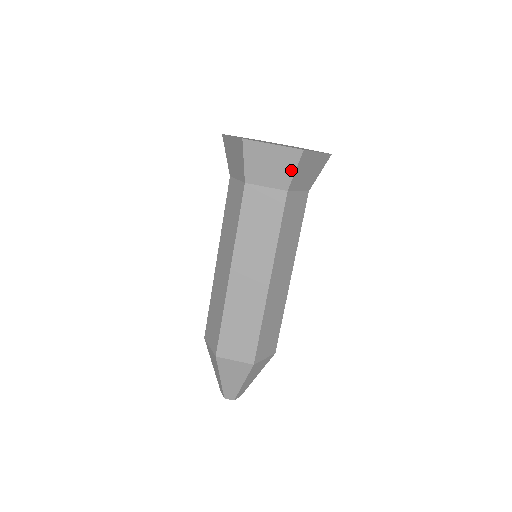
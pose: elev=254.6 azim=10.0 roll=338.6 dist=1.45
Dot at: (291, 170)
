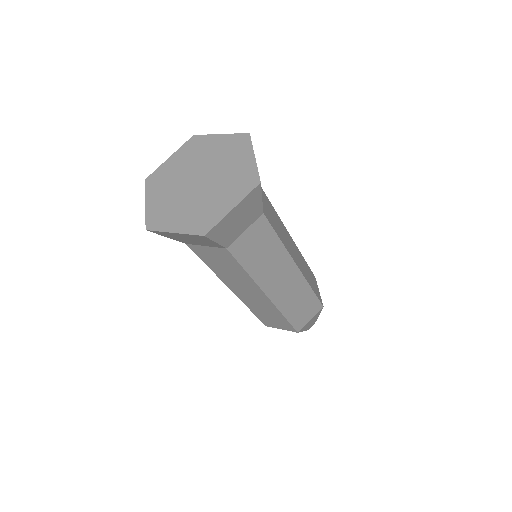
Dot at: (212, 242)
